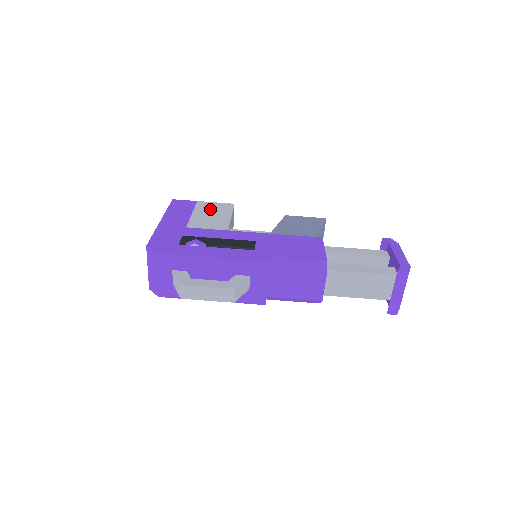
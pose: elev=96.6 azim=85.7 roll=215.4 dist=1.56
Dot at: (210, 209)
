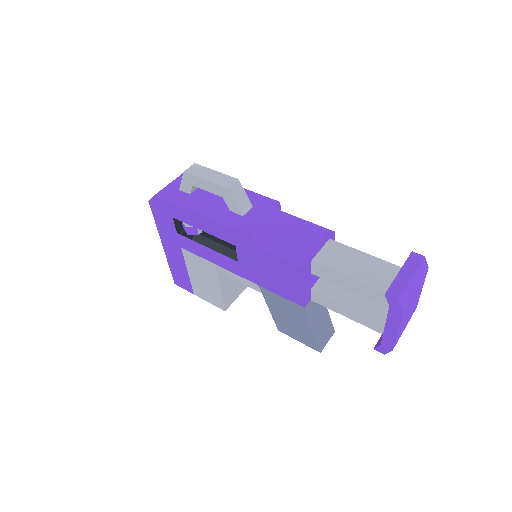
Dot at: occluded
